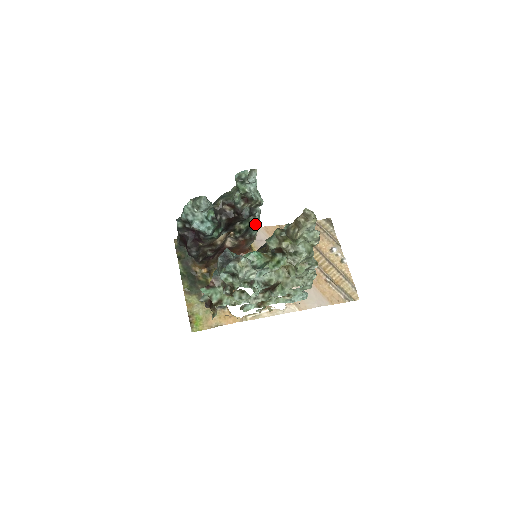
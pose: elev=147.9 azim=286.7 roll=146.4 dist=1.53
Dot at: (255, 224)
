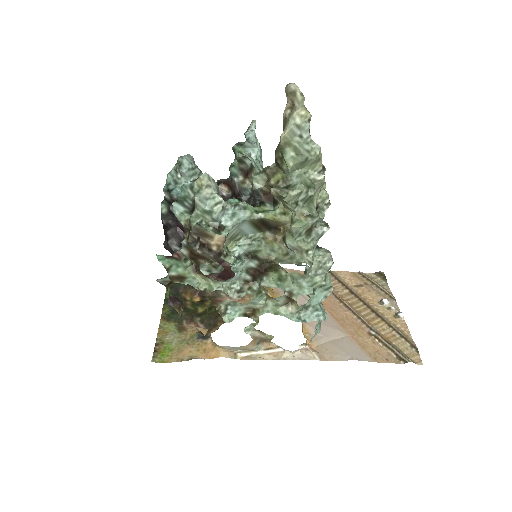
Dot at: occluded
